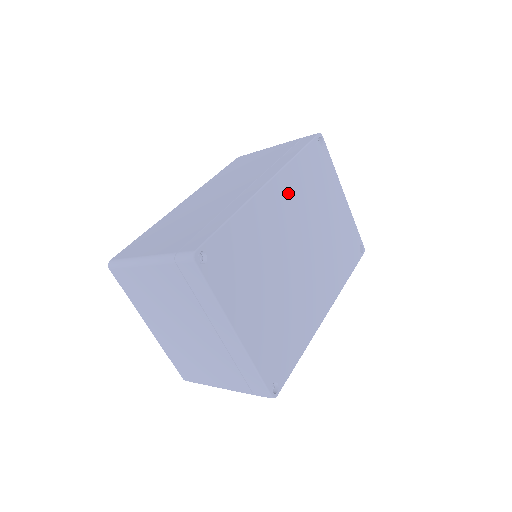
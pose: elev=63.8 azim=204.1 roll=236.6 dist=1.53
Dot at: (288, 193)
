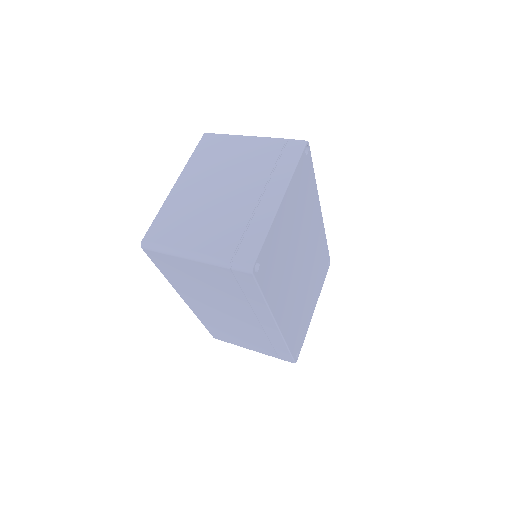
Dot at: (318, 236)
